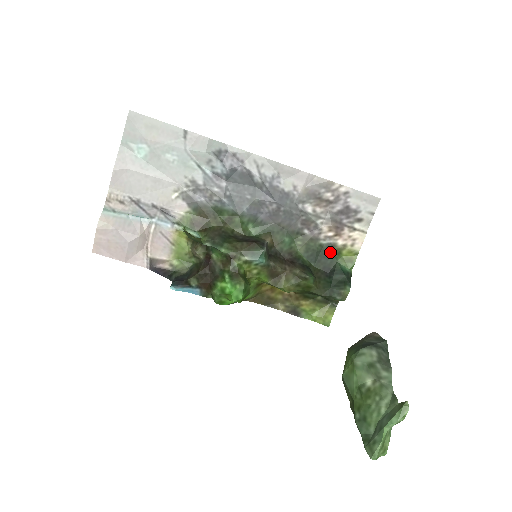
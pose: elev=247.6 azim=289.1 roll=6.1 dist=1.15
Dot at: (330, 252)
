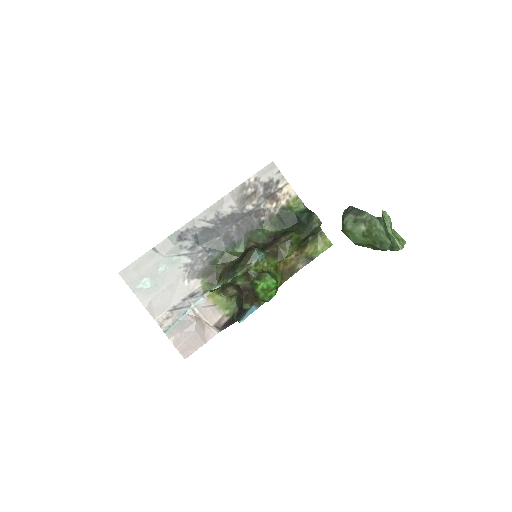
Dot at: (285, 213)
